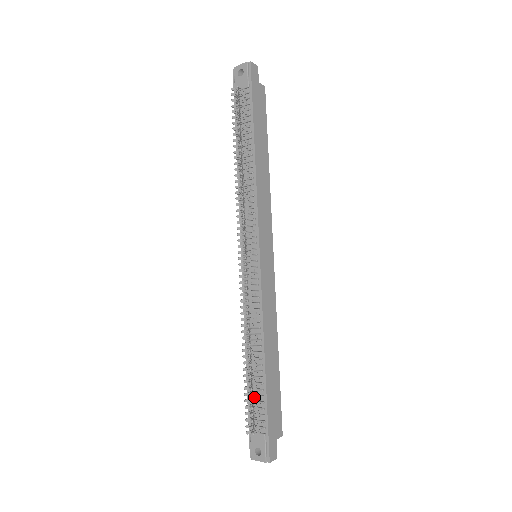
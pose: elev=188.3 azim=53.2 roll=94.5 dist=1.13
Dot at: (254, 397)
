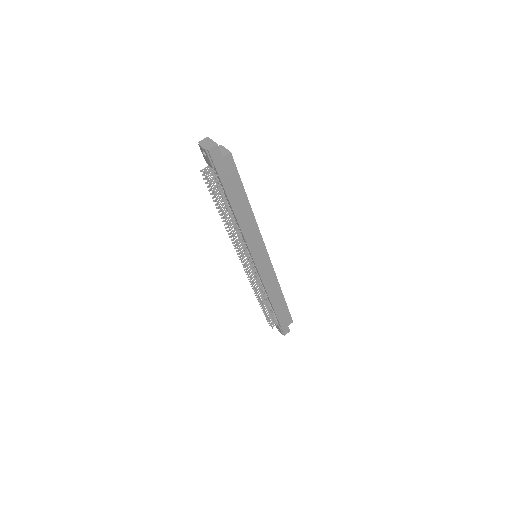
Dot at: (271, 312)
